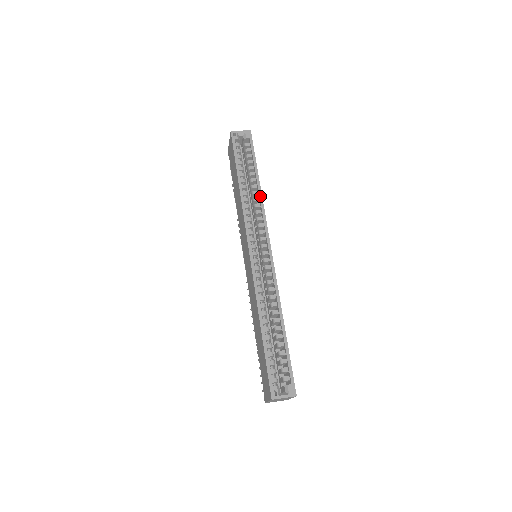
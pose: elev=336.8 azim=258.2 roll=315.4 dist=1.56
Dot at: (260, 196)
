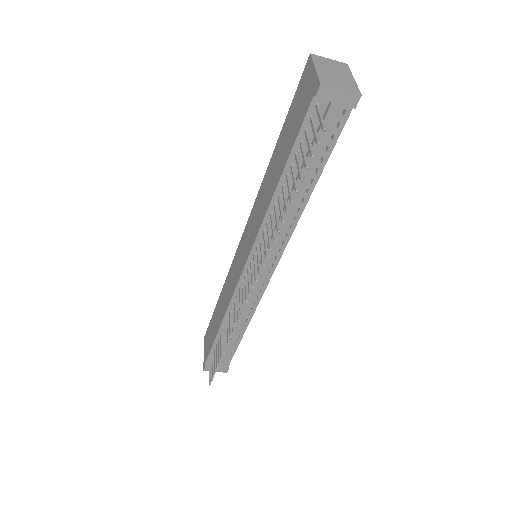
Dot at: occluded
